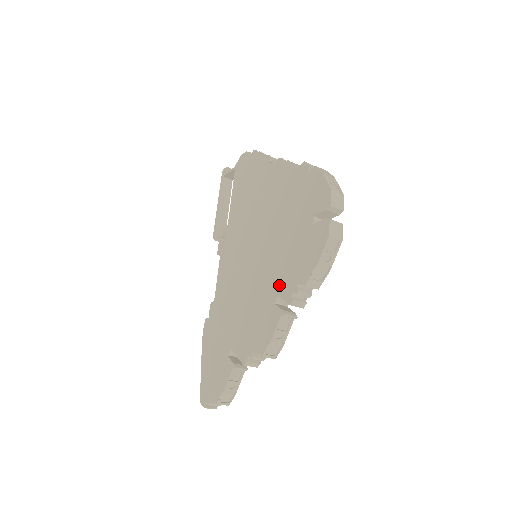
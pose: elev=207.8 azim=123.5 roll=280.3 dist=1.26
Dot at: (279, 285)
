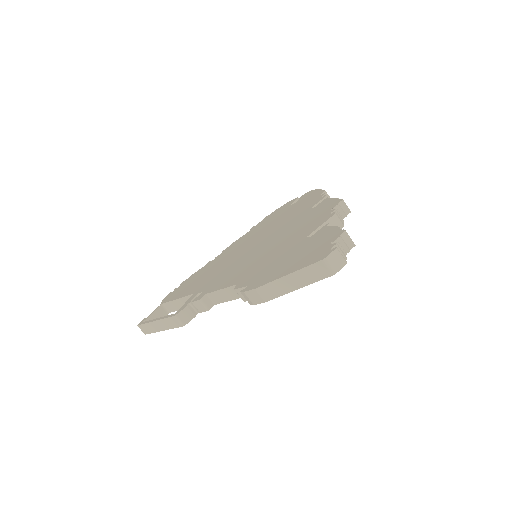
Dot at: (305, 209)
